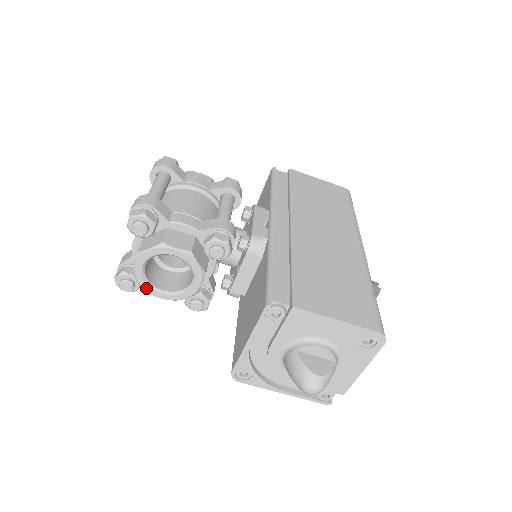
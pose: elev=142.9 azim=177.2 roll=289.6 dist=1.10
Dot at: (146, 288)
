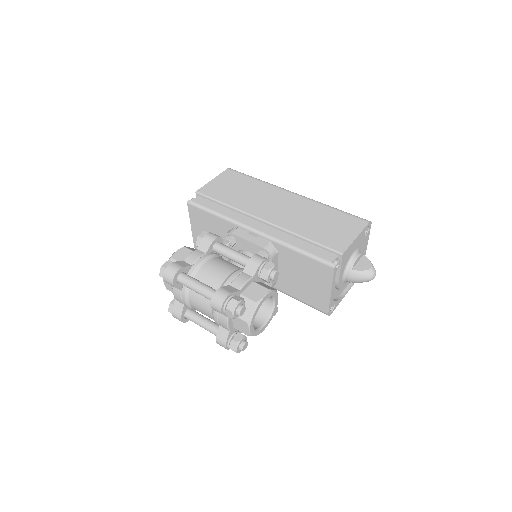
Dot at: (257, 334)
